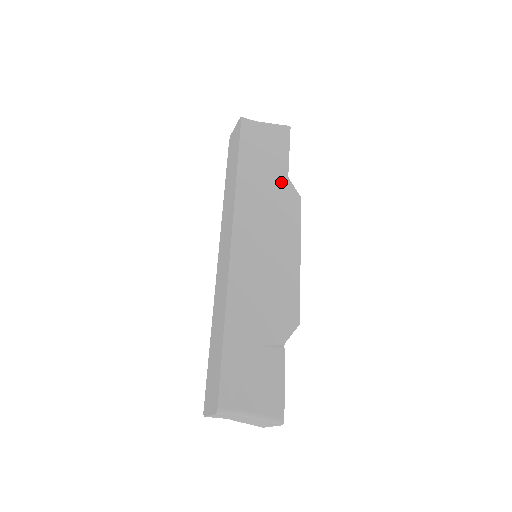
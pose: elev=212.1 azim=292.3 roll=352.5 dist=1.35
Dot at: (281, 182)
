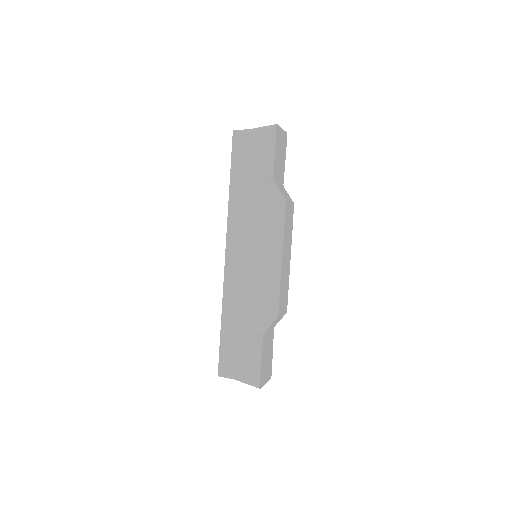
Dot at: (267, 189)
